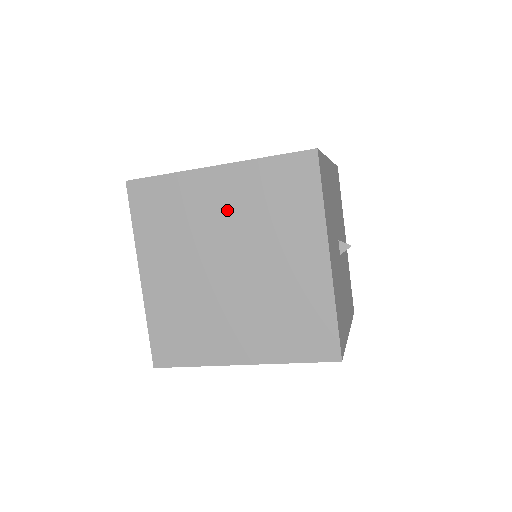
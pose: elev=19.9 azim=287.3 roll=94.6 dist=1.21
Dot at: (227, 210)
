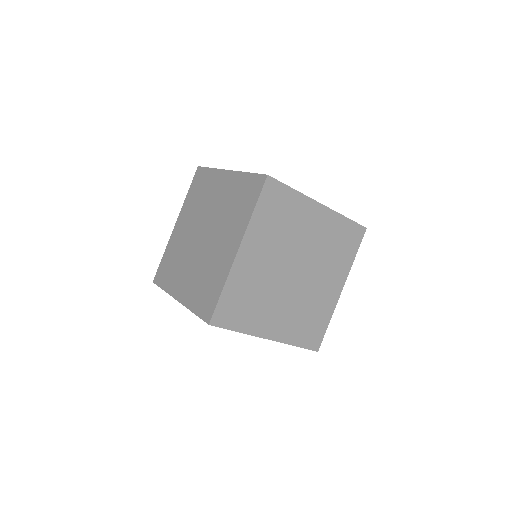
Dot at: (313, 235)
